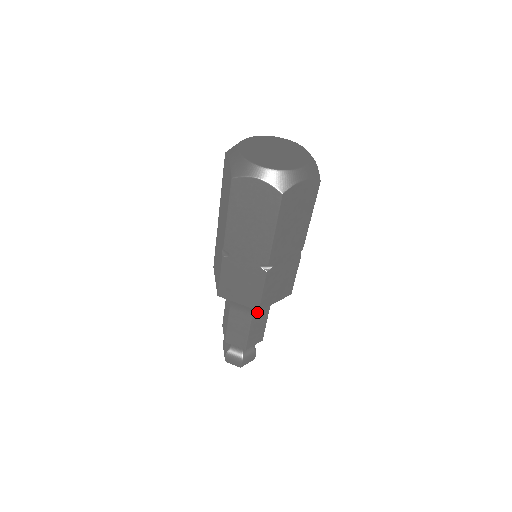
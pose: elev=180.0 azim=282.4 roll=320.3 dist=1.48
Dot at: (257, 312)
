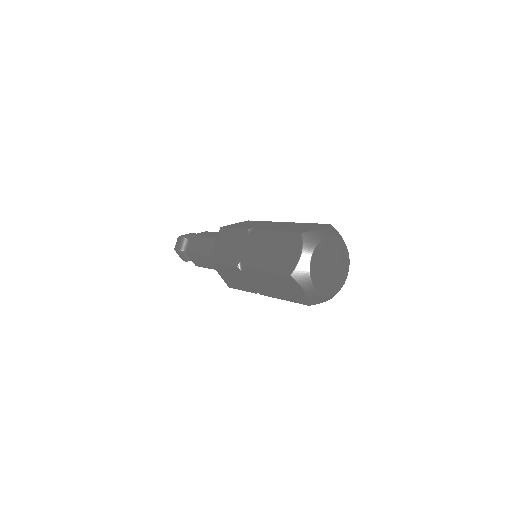
Dot at: occluded
